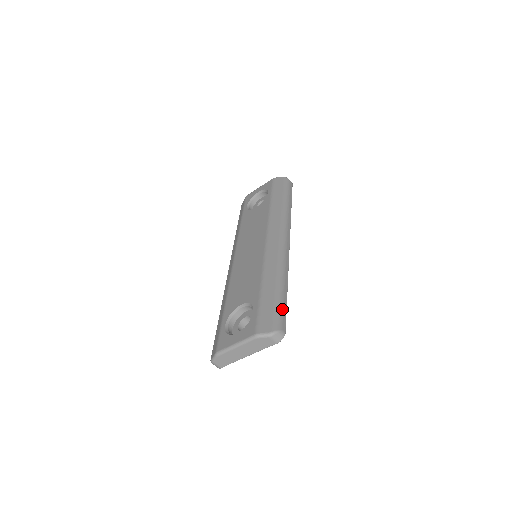
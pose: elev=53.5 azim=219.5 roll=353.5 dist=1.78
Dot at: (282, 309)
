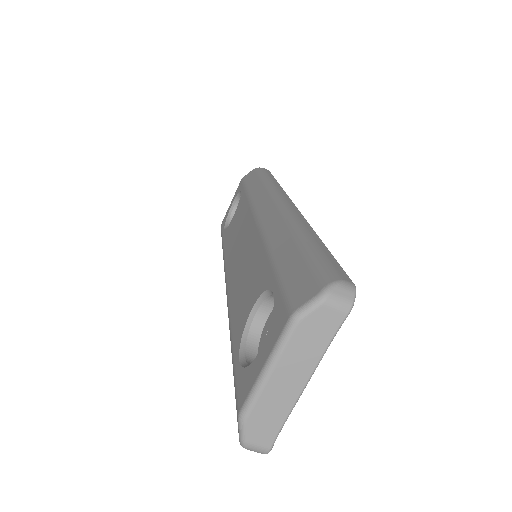
Dot at: (324, 256)
